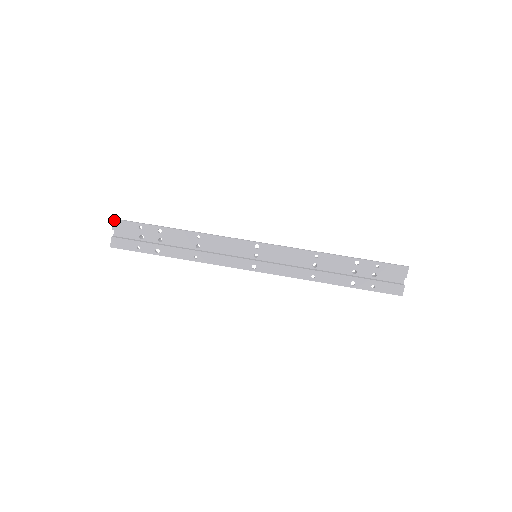
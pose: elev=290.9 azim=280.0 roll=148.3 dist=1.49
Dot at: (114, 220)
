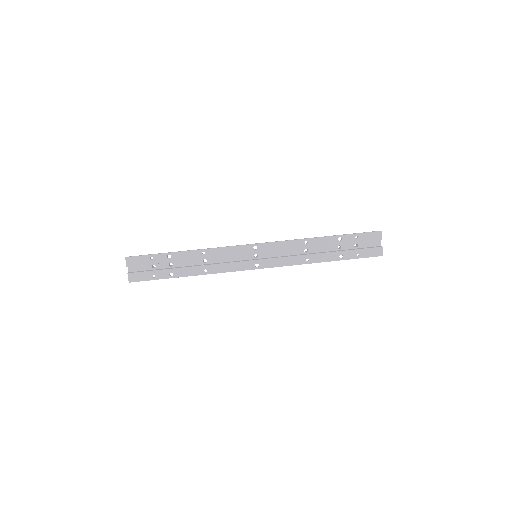
Dot at: (127, 258)
